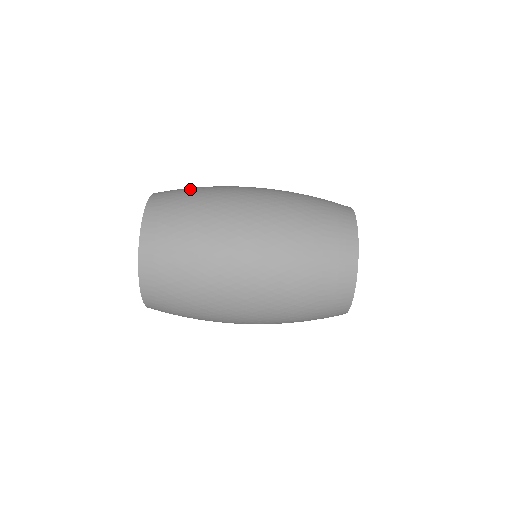
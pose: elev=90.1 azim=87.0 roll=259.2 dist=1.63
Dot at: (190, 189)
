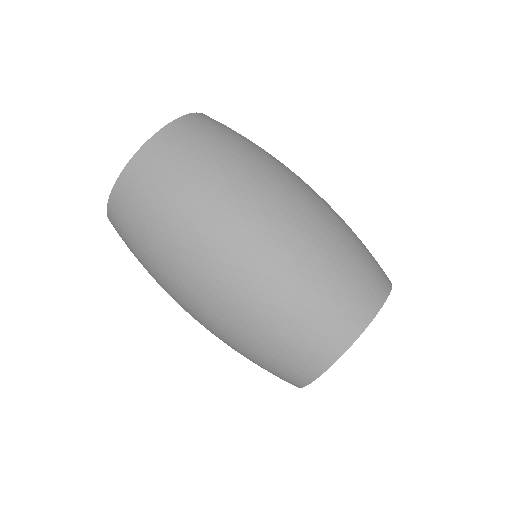
Dot at: (233, 137)
